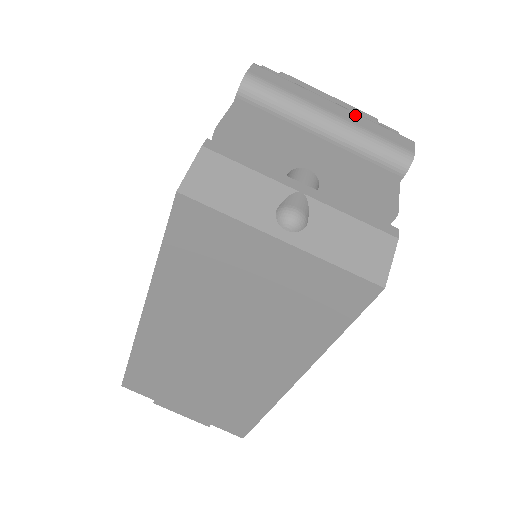
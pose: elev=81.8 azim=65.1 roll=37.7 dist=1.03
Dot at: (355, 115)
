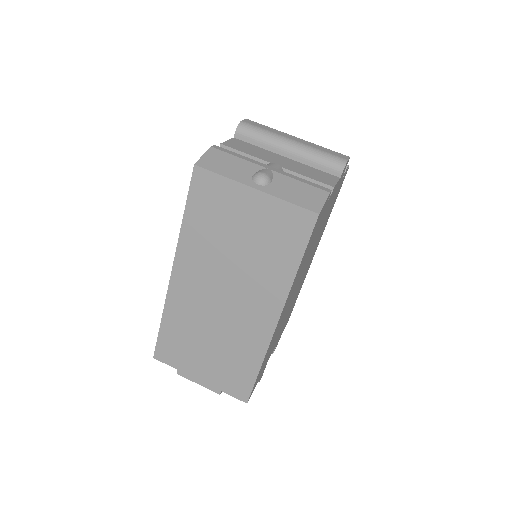
Dot at: (310, 143)
